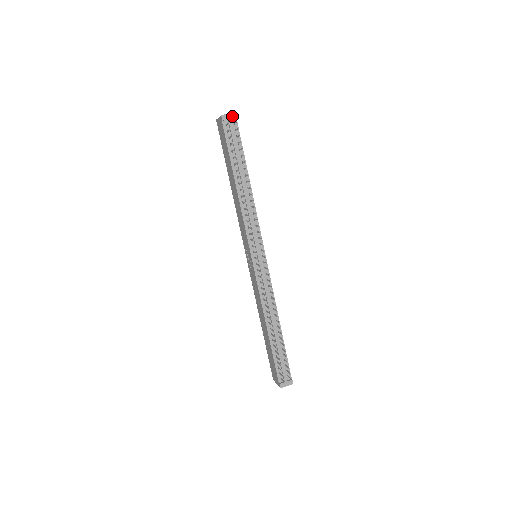
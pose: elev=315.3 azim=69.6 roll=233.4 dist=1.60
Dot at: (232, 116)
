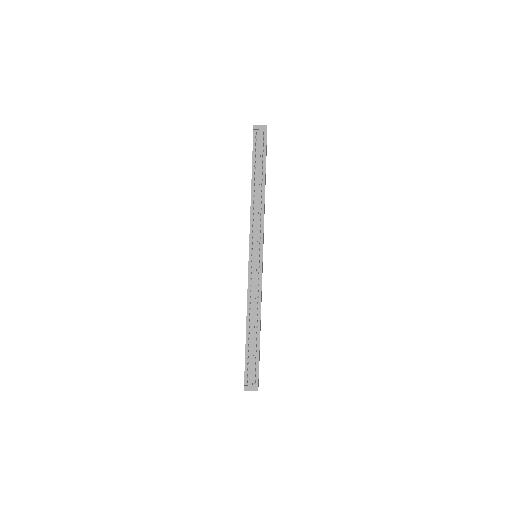
Dot at: (263, 127)
